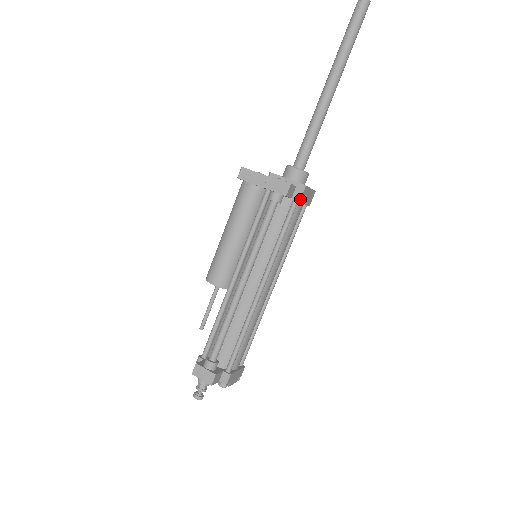
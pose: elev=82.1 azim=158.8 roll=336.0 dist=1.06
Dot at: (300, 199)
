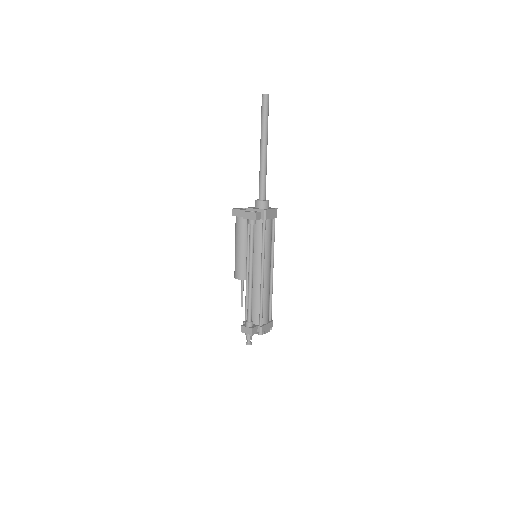
Dot at: (266, 218)
